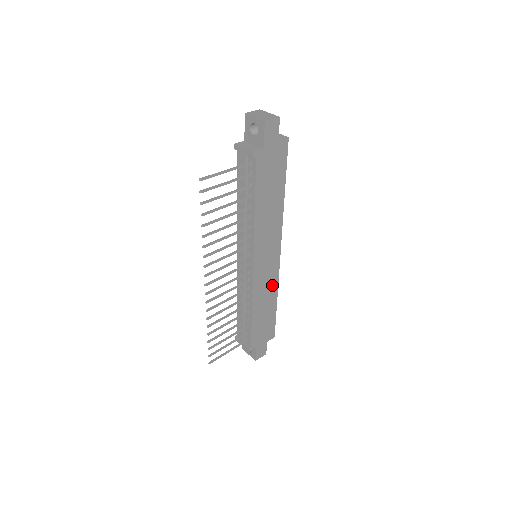
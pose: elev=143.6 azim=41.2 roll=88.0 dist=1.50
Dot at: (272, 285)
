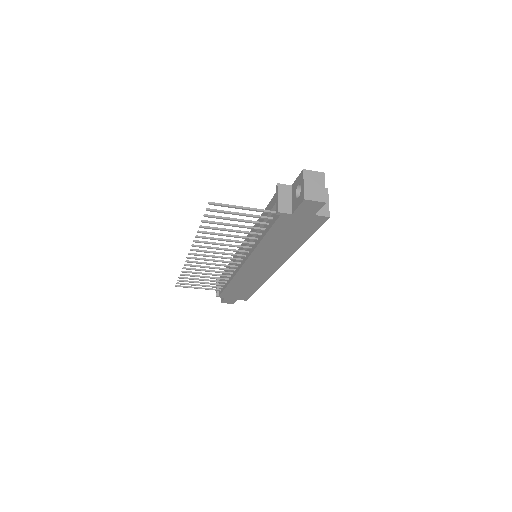
Dot at: (259, 279)
